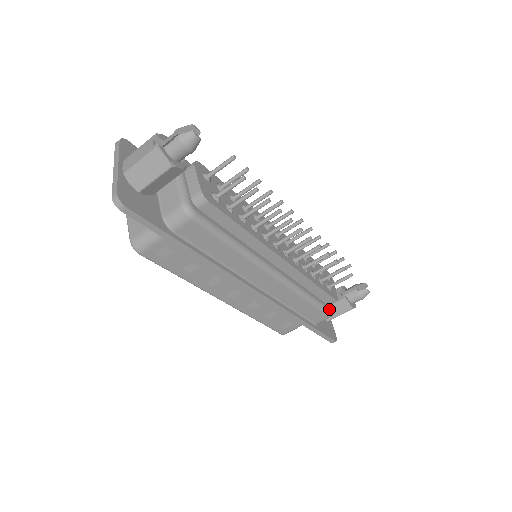
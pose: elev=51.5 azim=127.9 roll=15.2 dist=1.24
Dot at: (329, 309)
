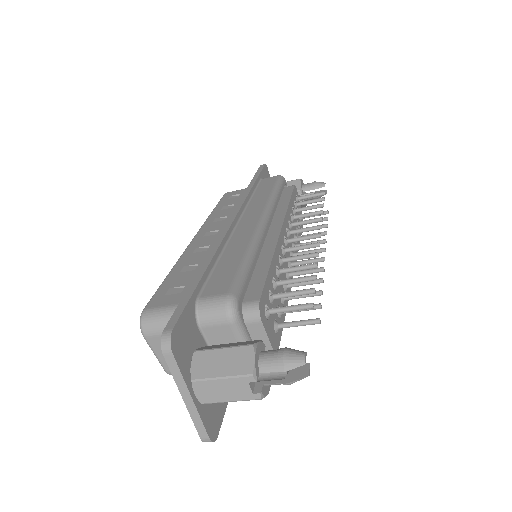
Dot at: occluded
